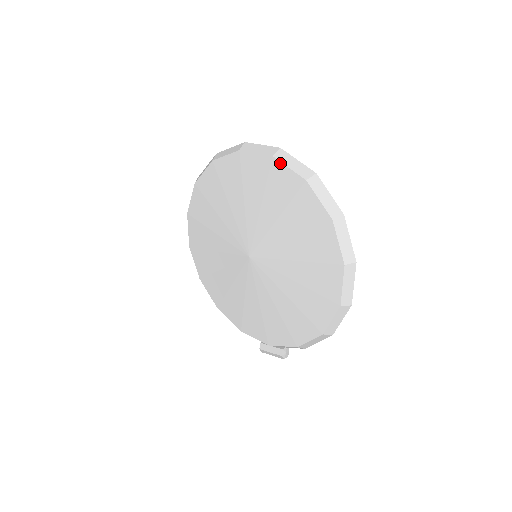
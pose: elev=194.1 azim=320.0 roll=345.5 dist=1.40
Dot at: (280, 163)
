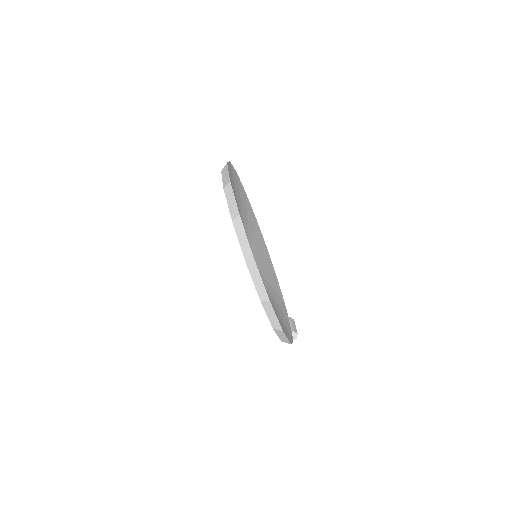
Dot at: (226, 197)
